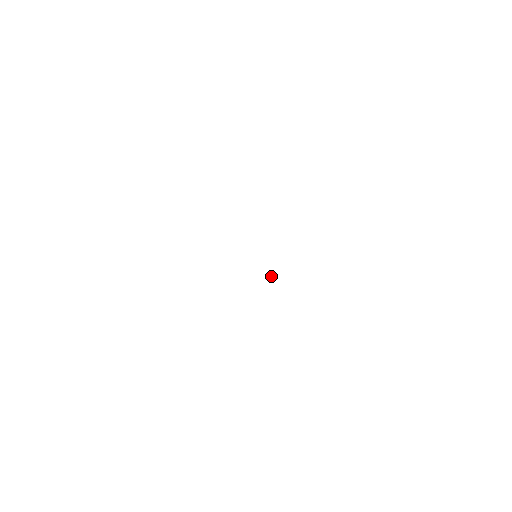
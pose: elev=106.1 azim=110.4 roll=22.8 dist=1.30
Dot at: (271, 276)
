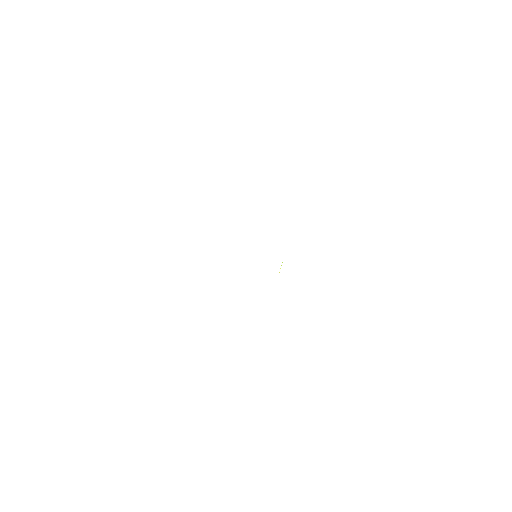
Dot at: occluded
